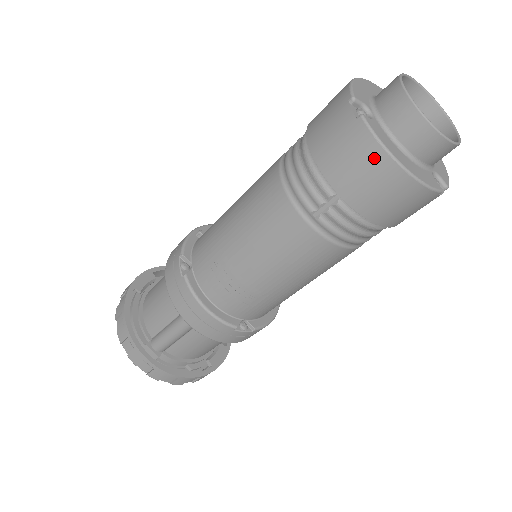
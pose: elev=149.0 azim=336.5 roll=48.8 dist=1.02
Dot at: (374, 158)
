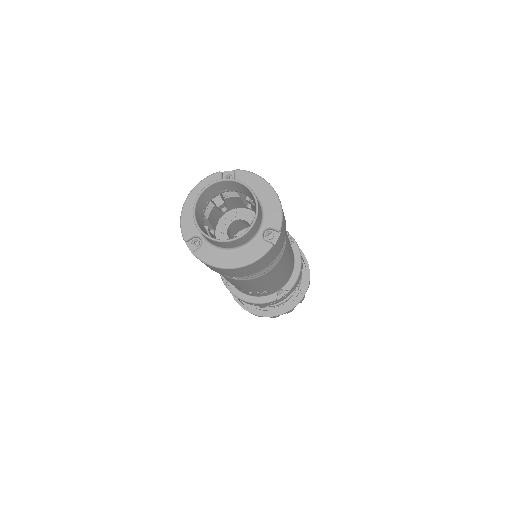
Dot at: (217, 269)
